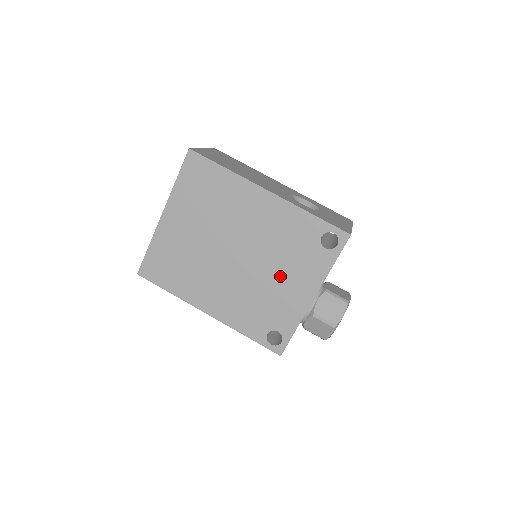
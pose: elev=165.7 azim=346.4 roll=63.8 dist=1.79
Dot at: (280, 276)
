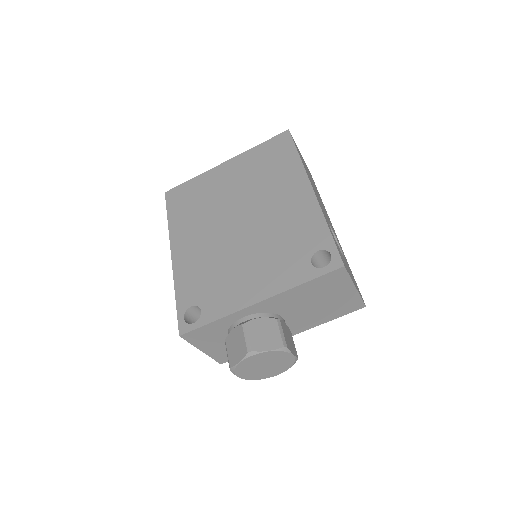
Dot at: (253, 262)
